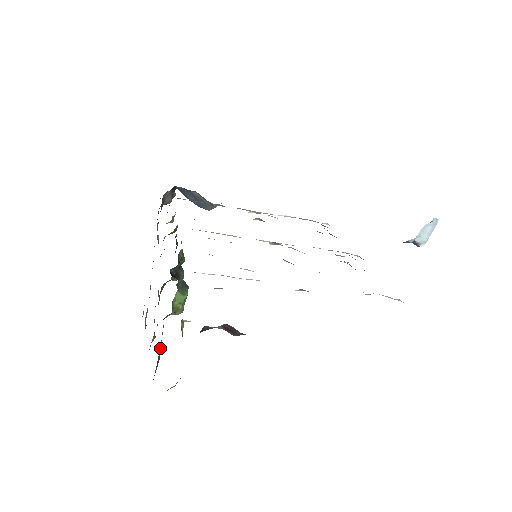
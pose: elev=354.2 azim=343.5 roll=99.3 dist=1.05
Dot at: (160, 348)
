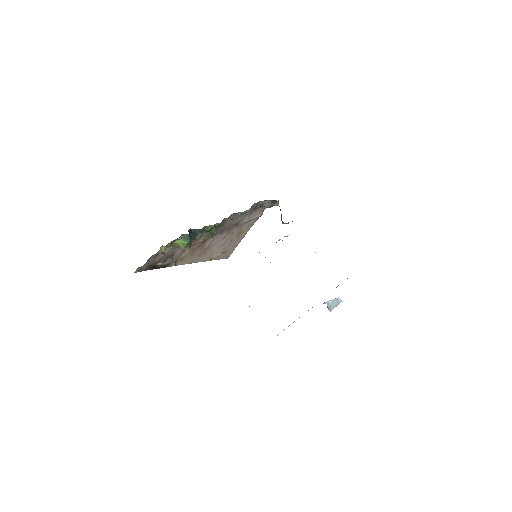
Dot at: (162, 255)
